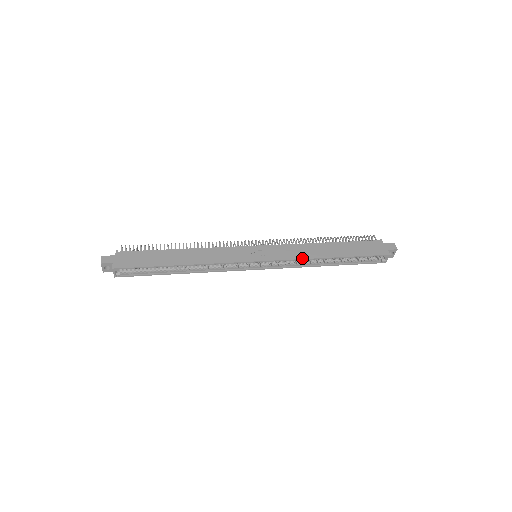
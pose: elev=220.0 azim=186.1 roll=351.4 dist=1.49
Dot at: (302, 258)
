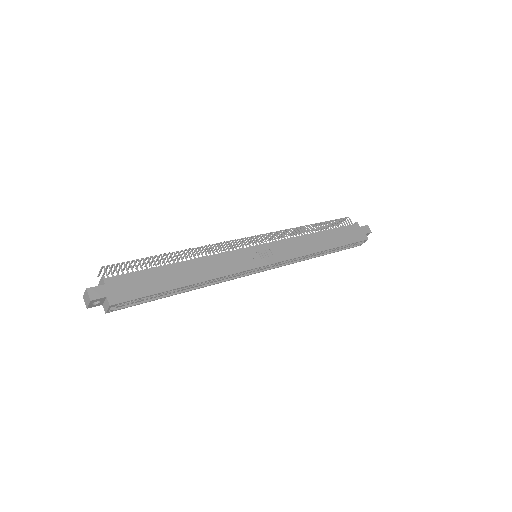
Dot at: (304, 255)
